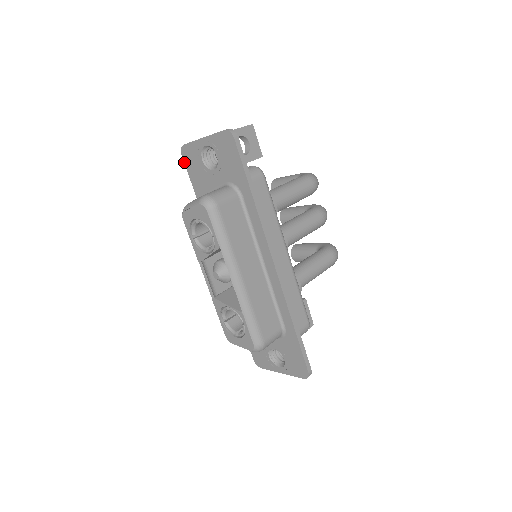
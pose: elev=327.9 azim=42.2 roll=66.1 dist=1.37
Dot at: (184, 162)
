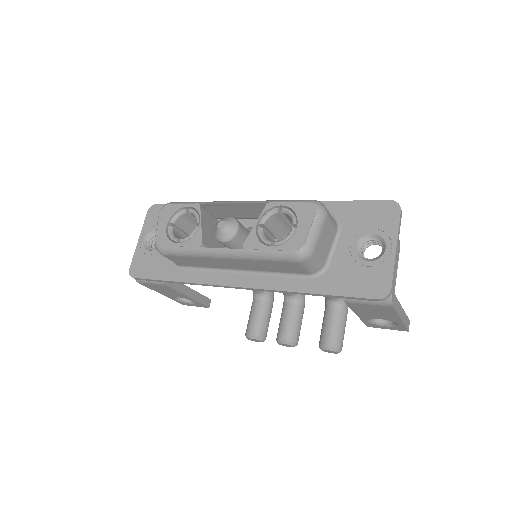
Dot at: (139, 278)
